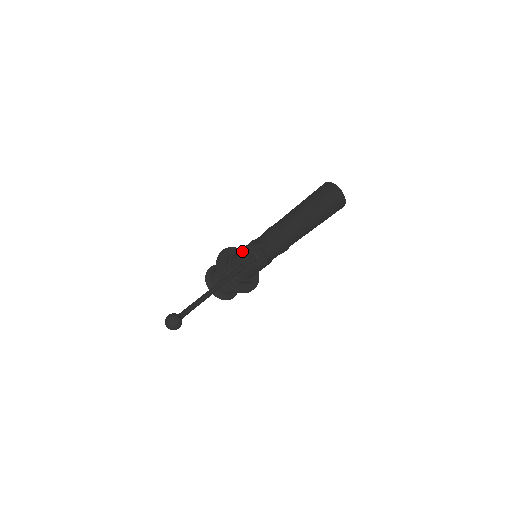
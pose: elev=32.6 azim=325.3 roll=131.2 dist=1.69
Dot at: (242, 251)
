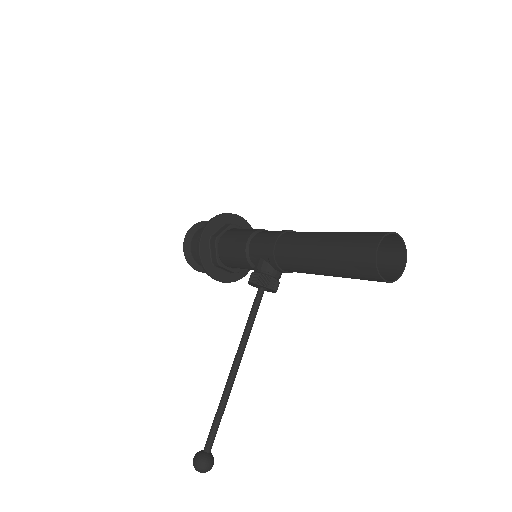
Dot at: (234, 253)
